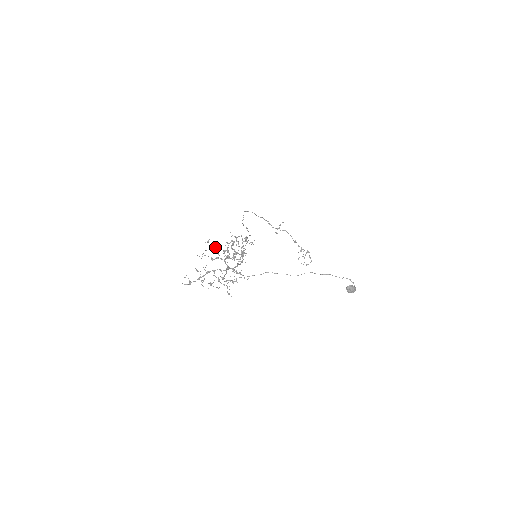
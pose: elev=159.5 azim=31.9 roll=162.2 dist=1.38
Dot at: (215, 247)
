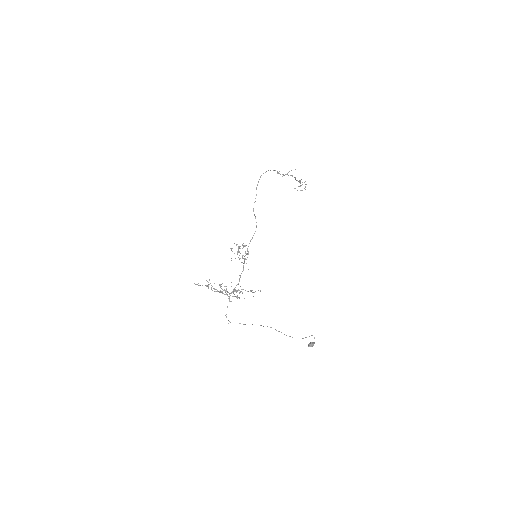
Dot at: occluded
